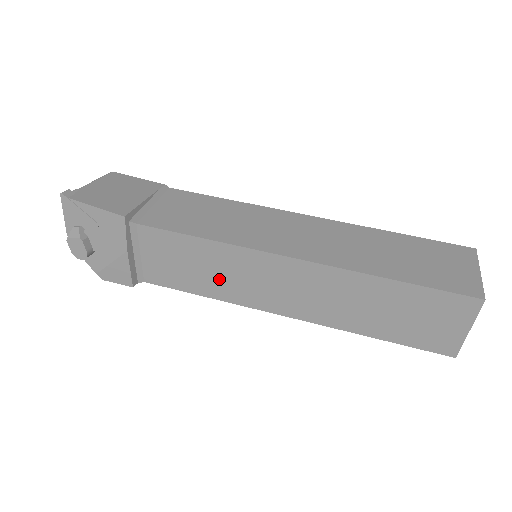
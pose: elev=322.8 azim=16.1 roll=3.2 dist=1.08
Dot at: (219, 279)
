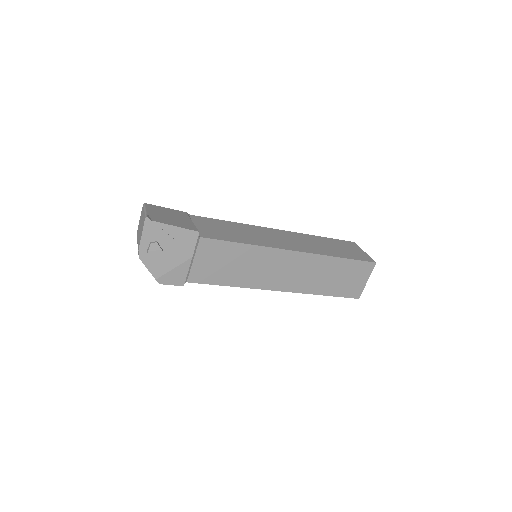
Dot at: (245, 271)
